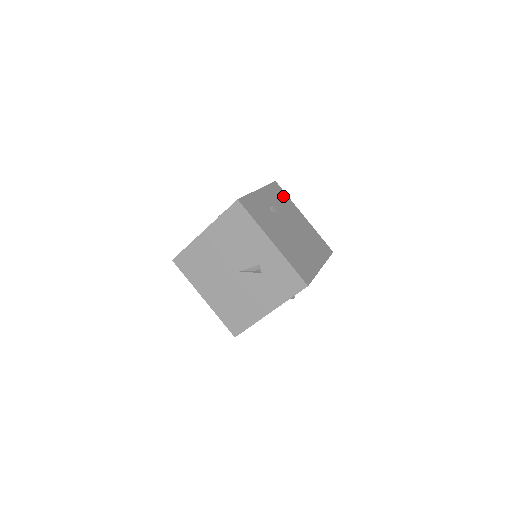
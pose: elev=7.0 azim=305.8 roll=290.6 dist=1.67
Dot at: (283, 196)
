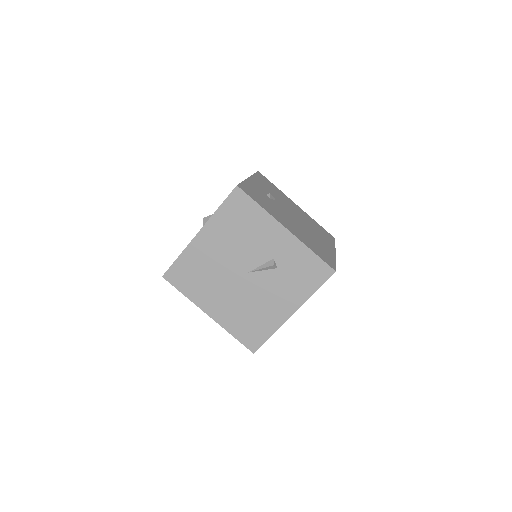
Dot at: (271, 185)
